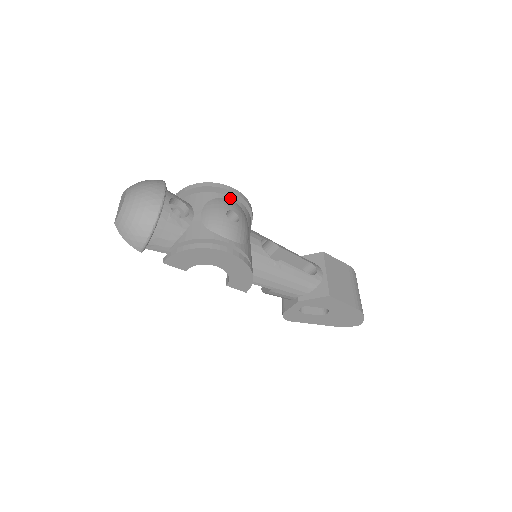
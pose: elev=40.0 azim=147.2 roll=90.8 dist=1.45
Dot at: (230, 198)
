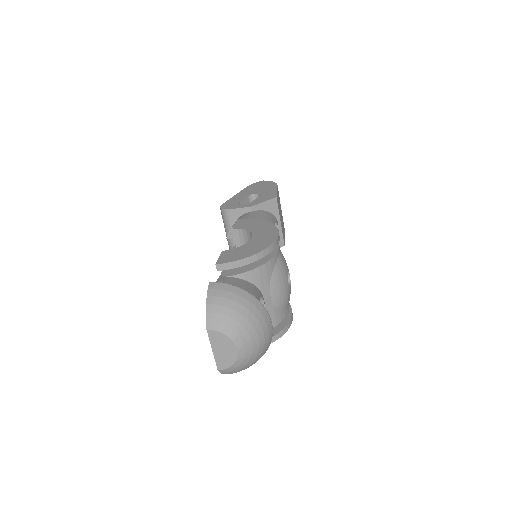
Dot at: (279, 251)
